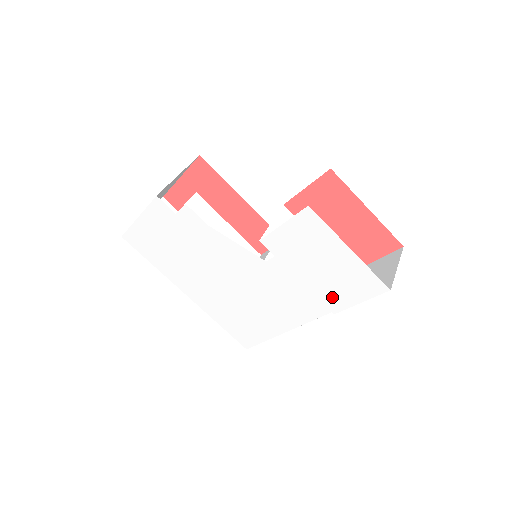
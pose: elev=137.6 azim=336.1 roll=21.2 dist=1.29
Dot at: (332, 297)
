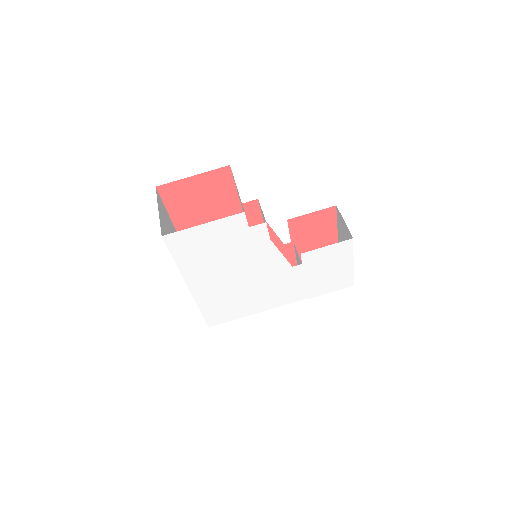
Dot at: (316, 289)
